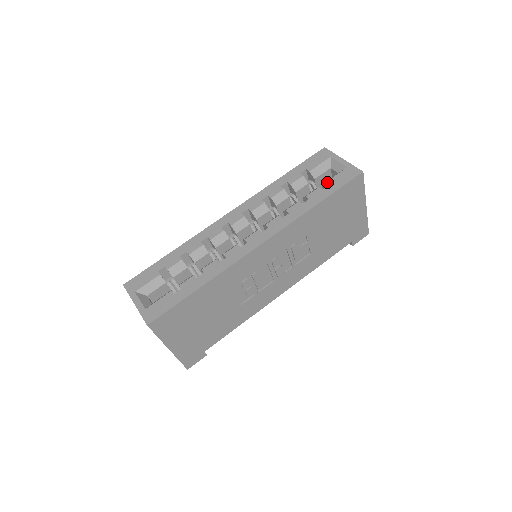
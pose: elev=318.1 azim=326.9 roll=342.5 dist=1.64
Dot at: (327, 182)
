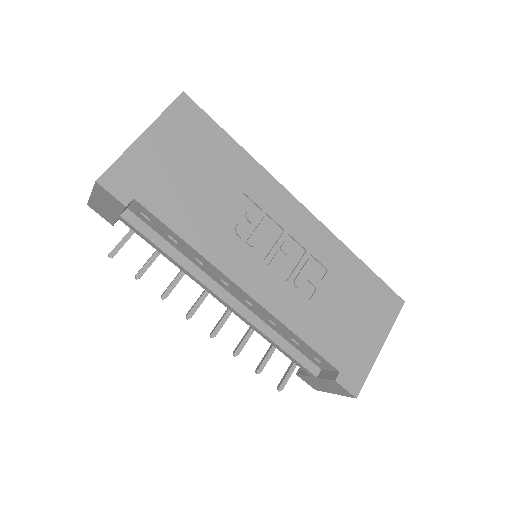
Dot at: occluded
